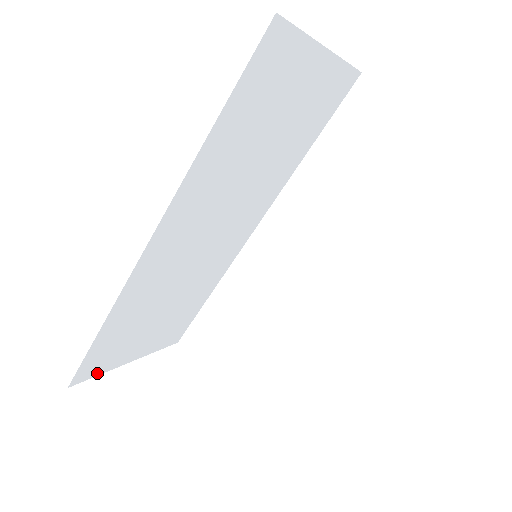
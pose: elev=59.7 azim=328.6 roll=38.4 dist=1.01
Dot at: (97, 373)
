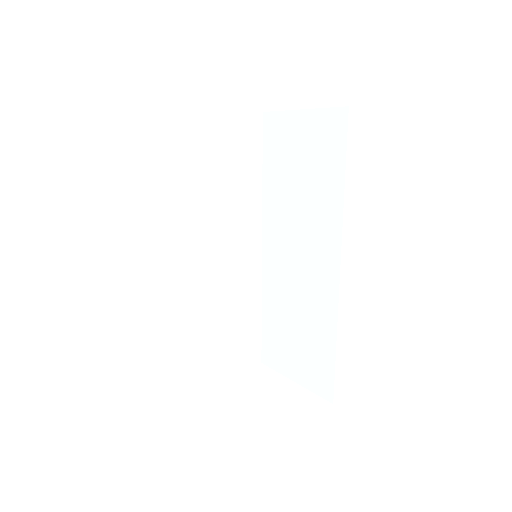
Dot at: (193, 387)
